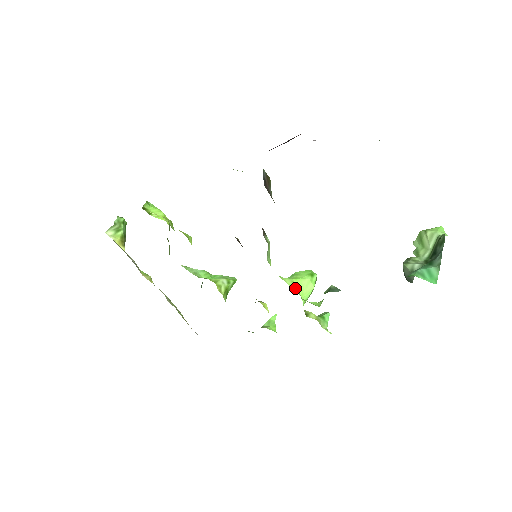
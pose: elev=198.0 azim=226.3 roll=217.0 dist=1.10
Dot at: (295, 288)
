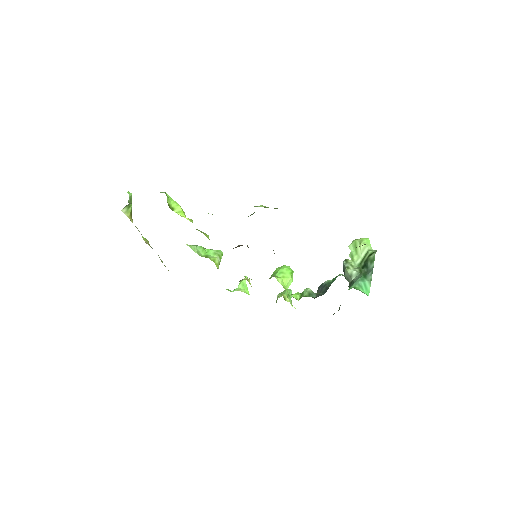
Dot at: (284, 286)
